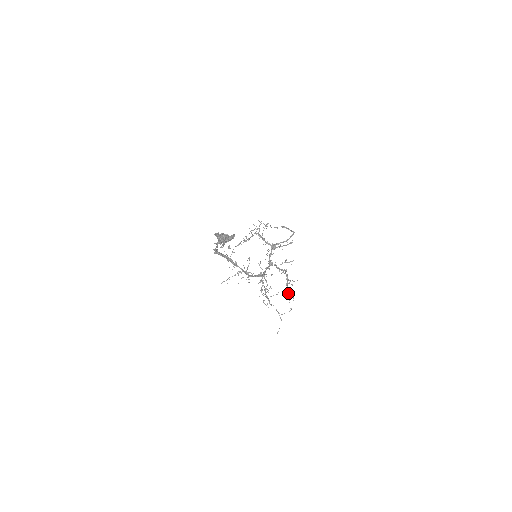
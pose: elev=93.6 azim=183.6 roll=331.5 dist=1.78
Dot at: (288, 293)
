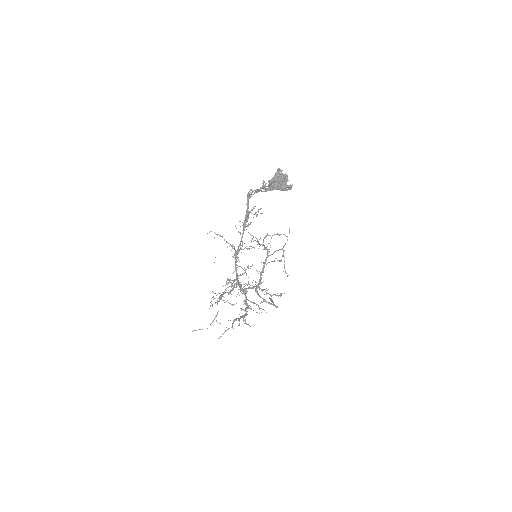
Dot at: occluded
